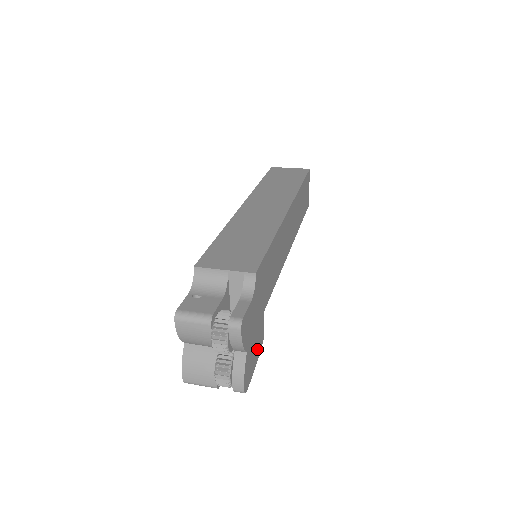
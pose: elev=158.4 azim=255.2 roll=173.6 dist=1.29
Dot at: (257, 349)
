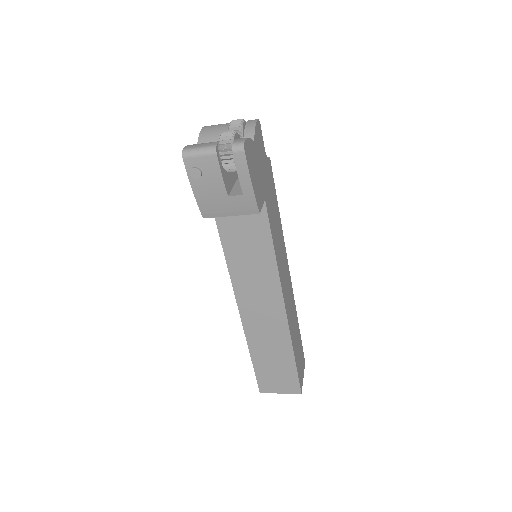
Dot at: (256, 186)
